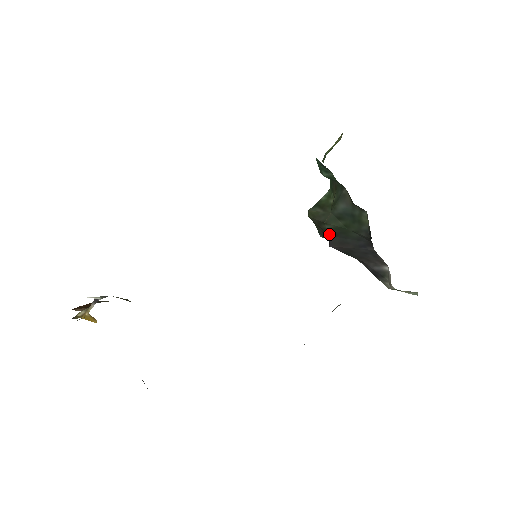
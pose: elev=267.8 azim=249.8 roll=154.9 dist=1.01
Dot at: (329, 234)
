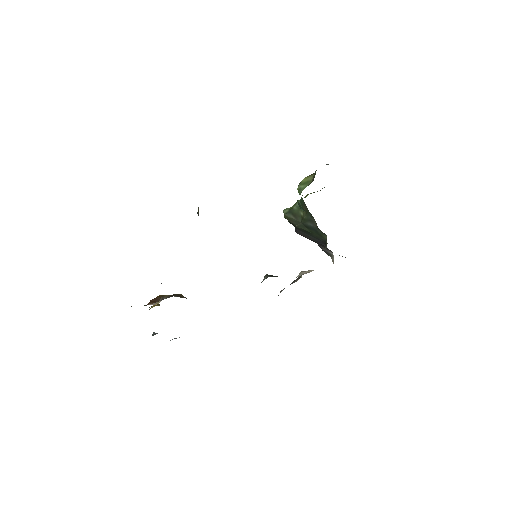
Dot at: (297, 229)
